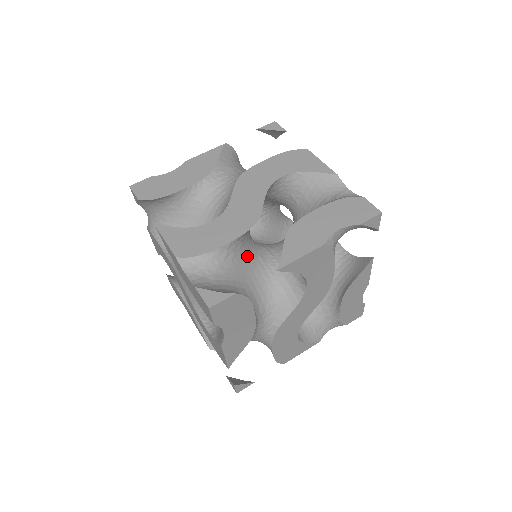
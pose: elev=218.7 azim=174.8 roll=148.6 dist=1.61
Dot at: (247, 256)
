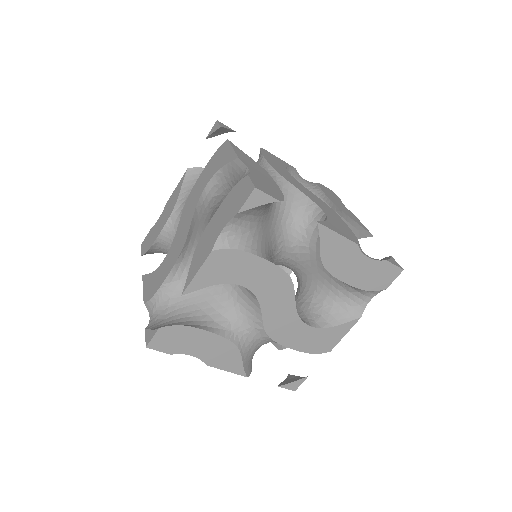
Dot at: occluded
